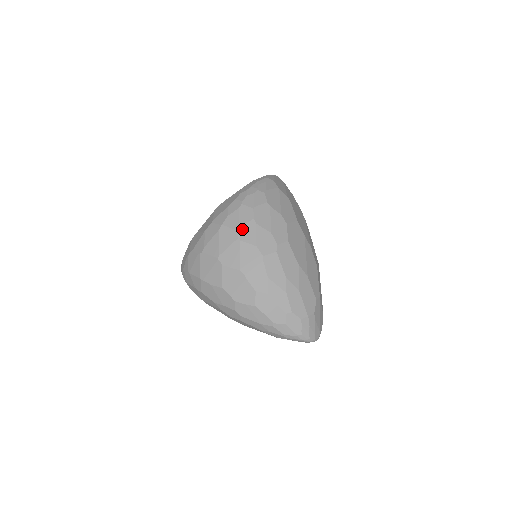
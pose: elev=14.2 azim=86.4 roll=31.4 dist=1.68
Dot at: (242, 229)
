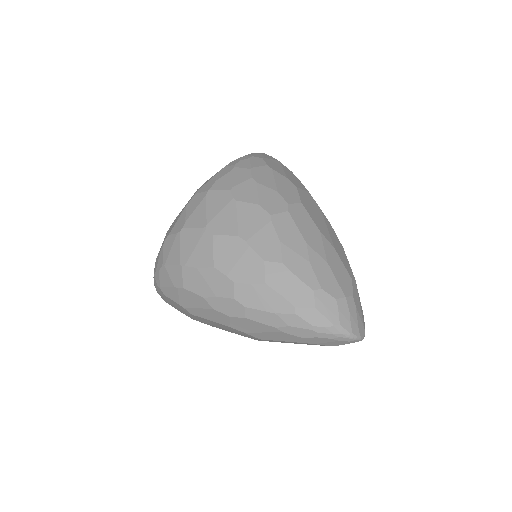
Dot at: (237, 189)
